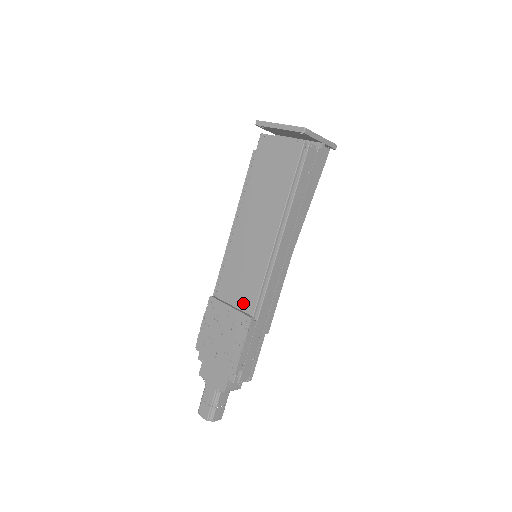
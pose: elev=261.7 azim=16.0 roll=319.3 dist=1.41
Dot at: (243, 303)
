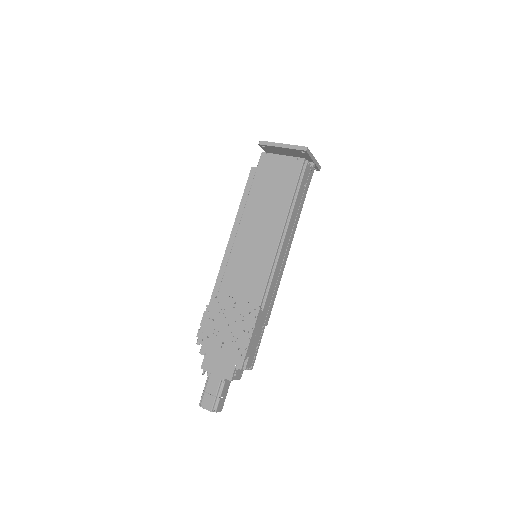
Dot at: (249, 295)
